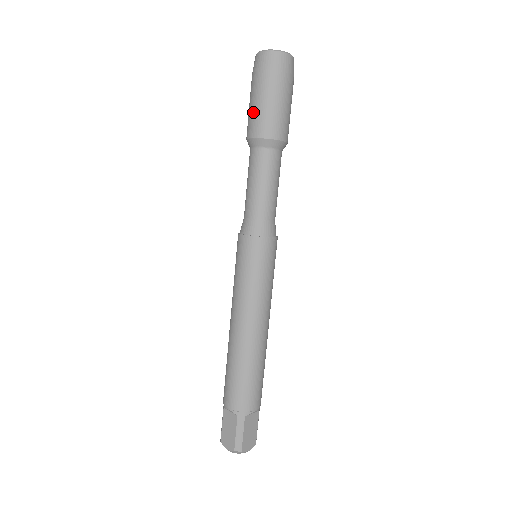
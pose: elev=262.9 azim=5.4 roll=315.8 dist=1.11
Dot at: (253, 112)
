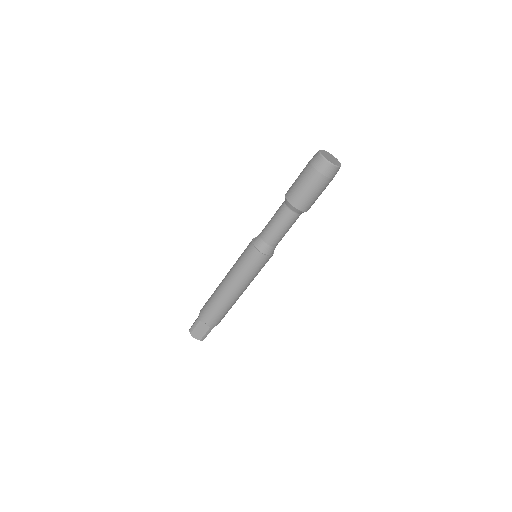
Dot at: (303, 193)
